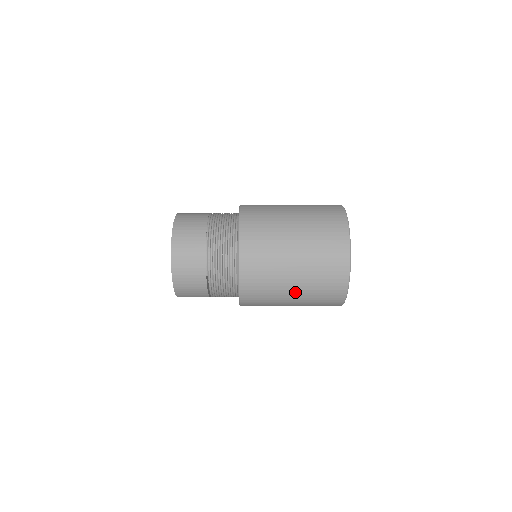
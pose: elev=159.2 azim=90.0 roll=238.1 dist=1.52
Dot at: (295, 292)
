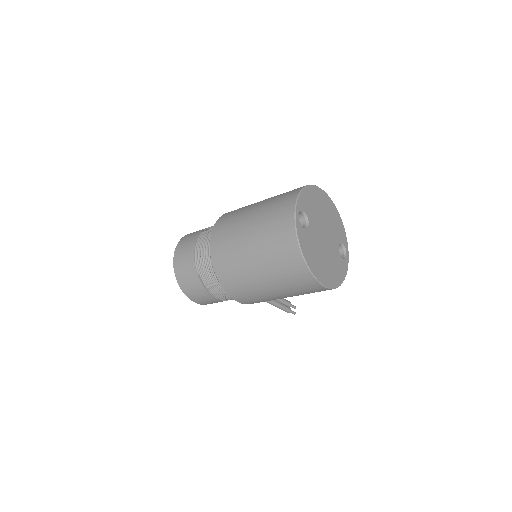
Dot at: (261, 274)
